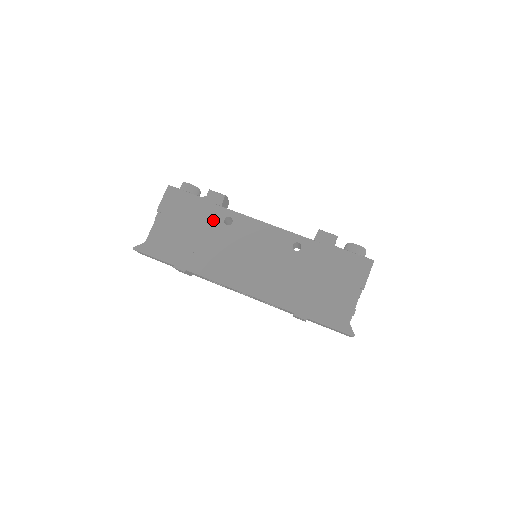
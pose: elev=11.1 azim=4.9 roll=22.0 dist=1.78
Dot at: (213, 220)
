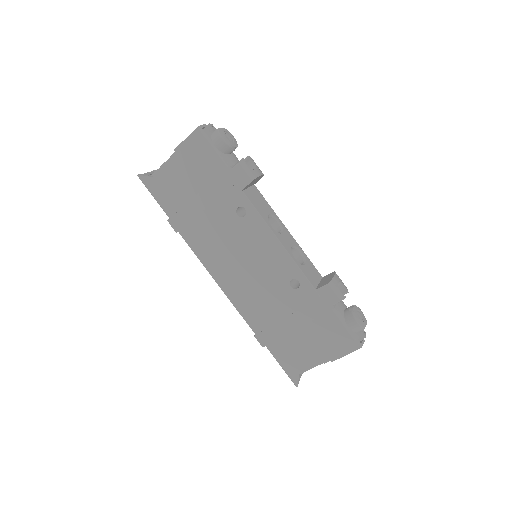
Dot at: (226, 200)
